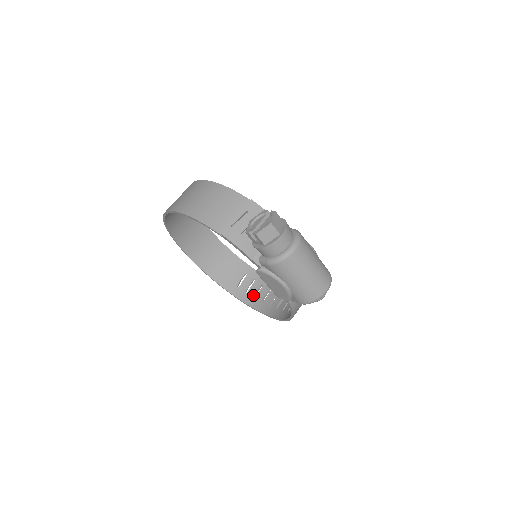
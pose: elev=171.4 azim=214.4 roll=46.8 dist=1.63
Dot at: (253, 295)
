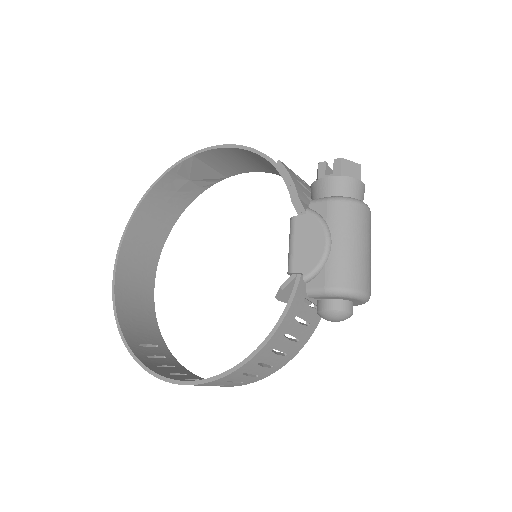
Dot at: (157, 364)
